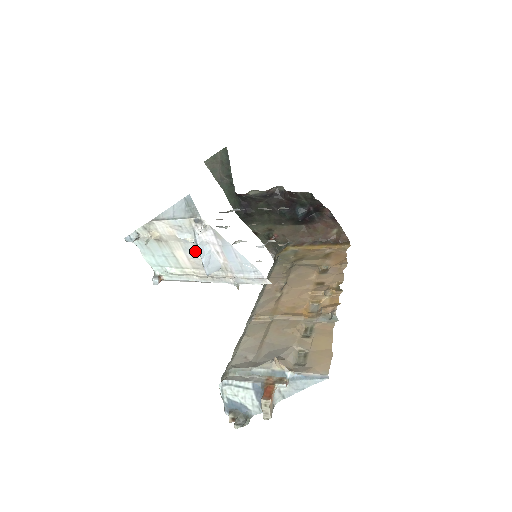
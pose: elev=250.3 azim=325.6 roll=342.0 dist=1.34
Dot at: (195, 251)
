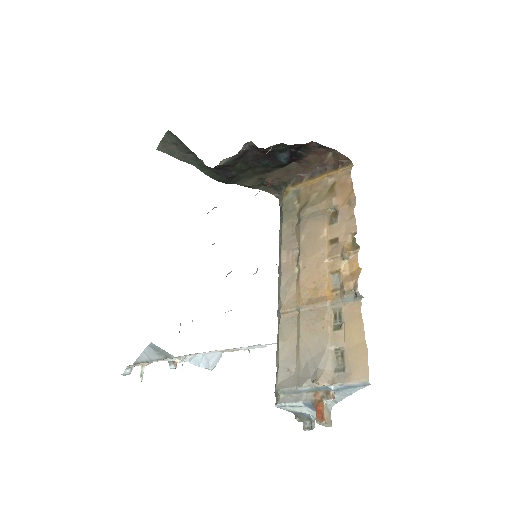
Dot at: occluded
